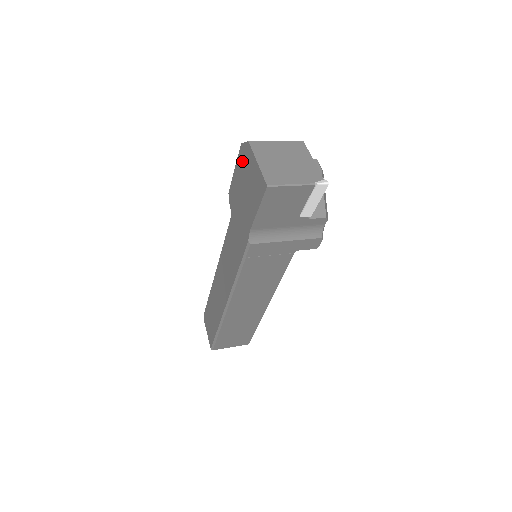
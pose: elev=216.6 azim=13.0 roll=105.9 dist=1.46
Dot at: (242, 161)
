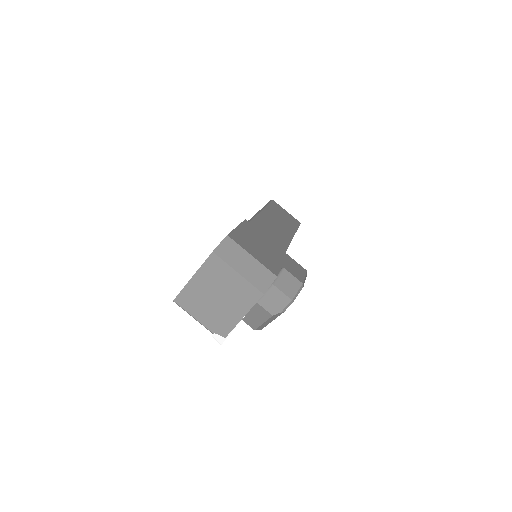
Dot at: occluded
